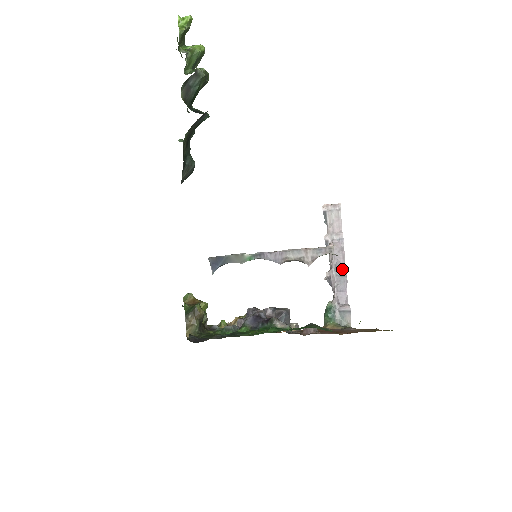
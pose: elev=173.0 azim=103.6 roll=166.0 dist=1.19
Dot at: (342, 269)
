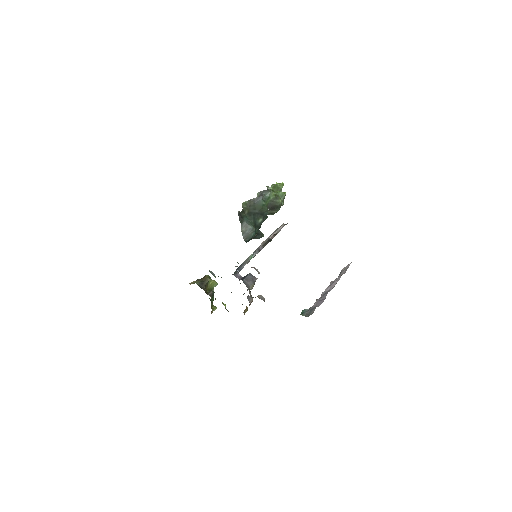
Dot at: (330, 290)
